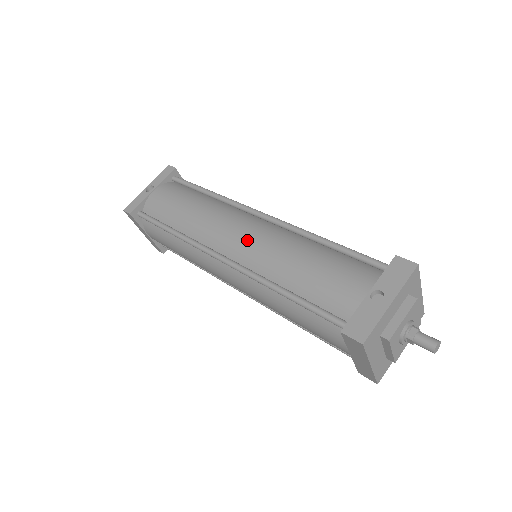
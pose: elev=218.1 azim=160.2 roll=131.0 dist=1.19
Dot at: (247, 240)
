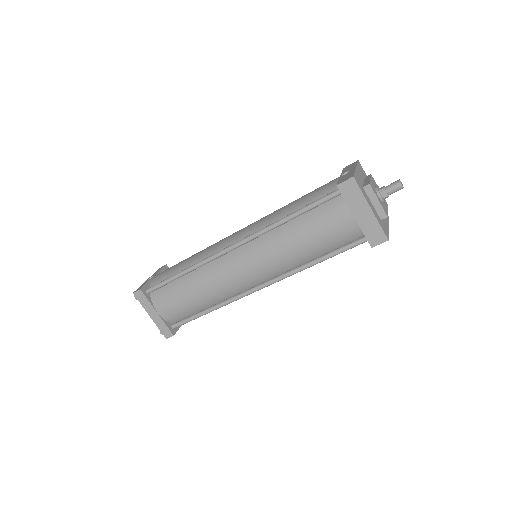
Dot at: (245, 228)
